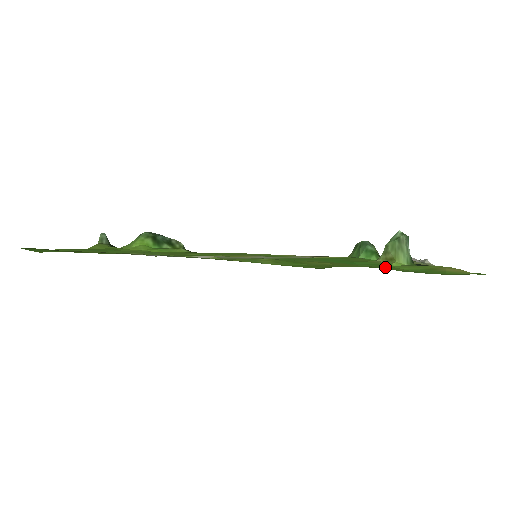
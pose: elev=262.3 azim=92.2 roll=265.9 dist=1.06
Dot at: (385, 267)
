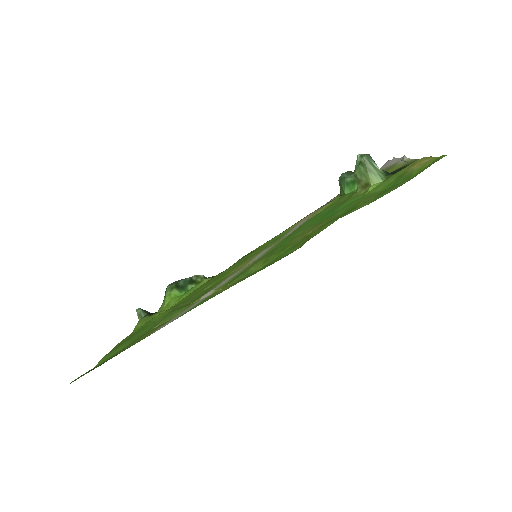
Dot at: (358, 203)
